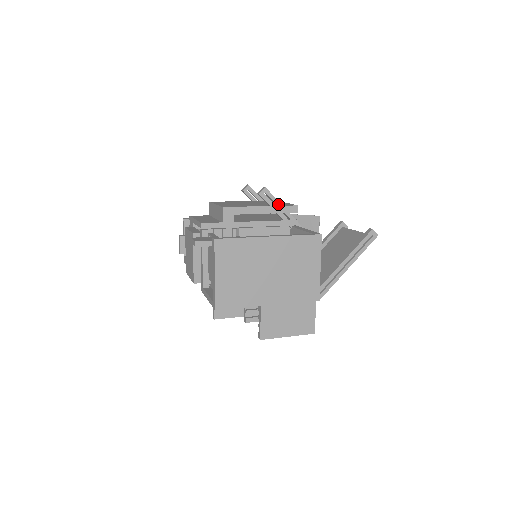
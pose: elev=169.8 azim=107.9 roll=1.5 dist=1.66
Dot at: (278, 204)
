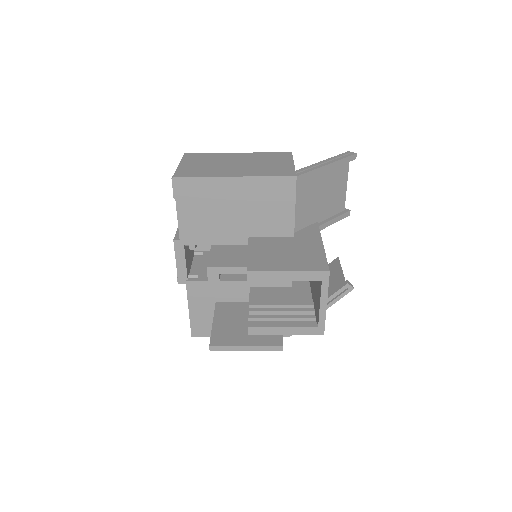
Dot at: occluded
